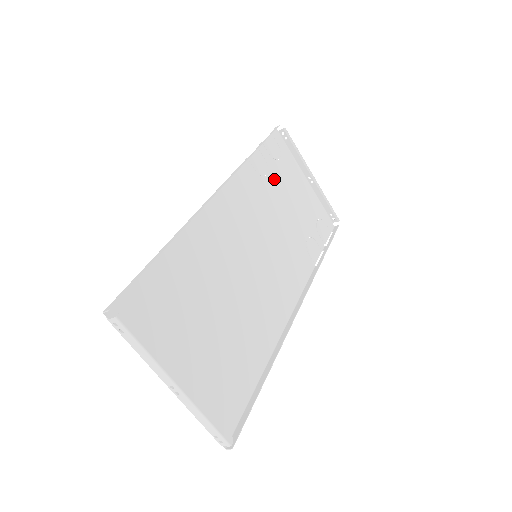
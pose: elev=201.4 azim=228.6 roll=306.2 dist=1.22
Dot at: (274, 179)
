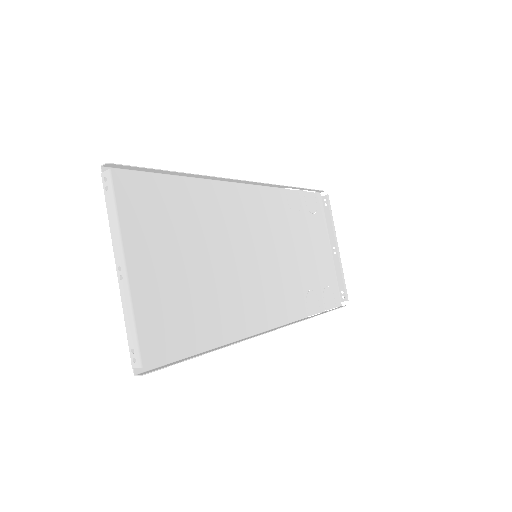
Dot at: (301, 222)
